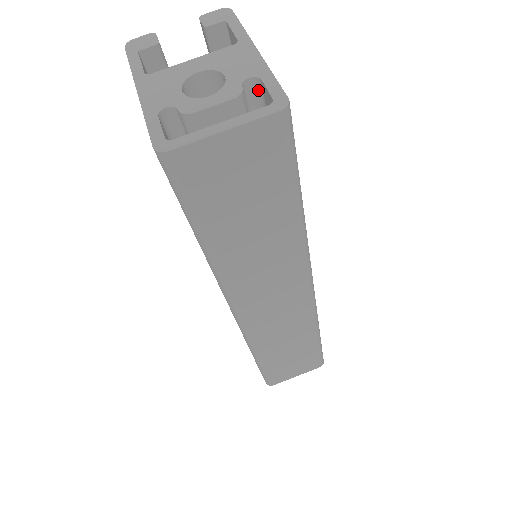
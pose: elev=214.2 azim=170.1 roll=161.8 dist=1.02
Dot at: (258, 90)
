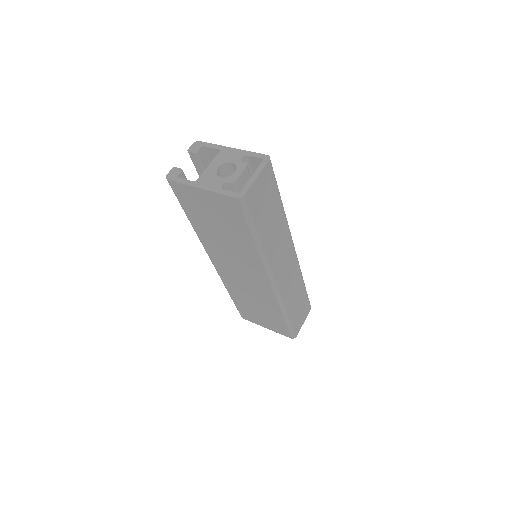
Dot at: (246, 161)
